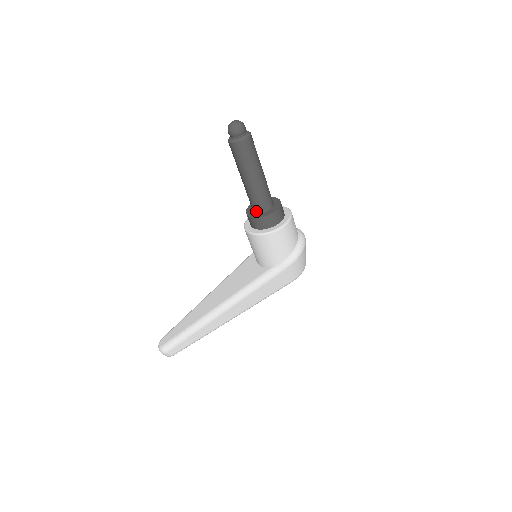
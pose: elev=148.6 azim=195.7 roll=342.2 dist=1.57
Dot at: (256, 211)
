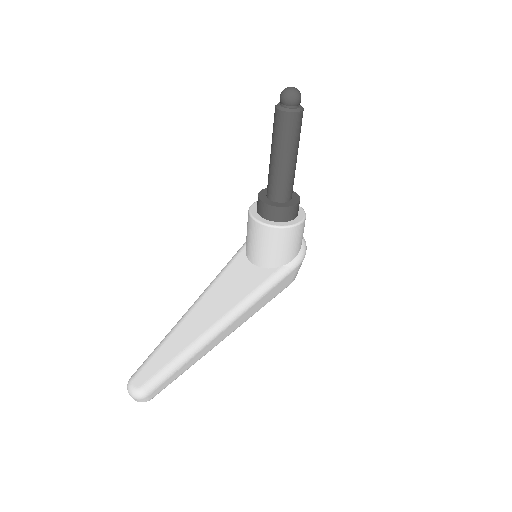
Dot at: (278, 200)
